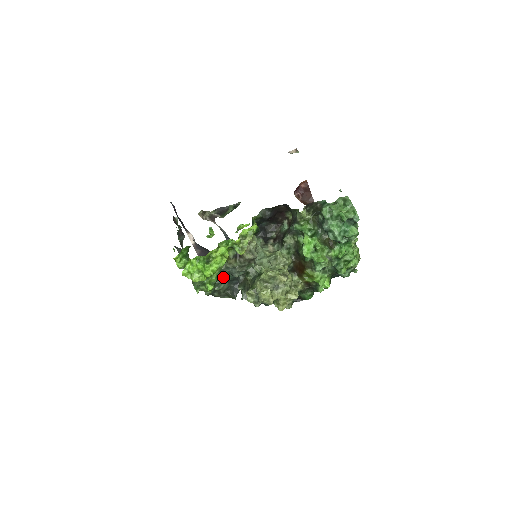
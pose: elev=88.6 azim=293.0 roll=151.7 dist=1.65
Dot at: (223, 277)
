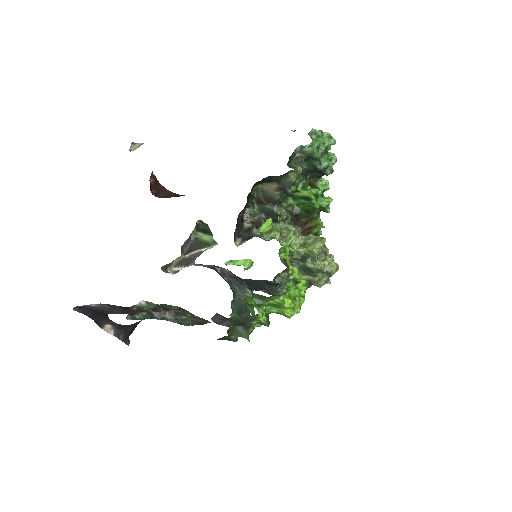
Dot at: (239, 308)
